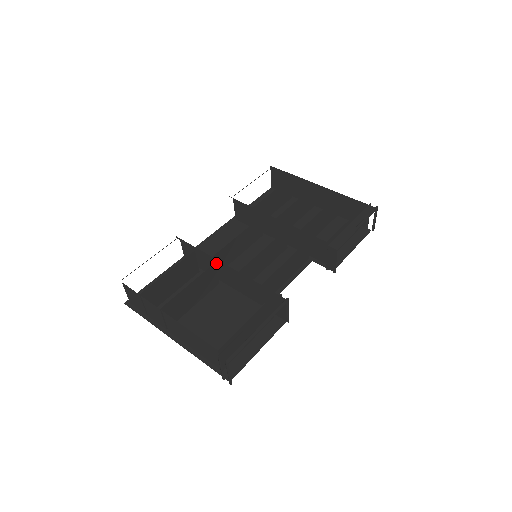
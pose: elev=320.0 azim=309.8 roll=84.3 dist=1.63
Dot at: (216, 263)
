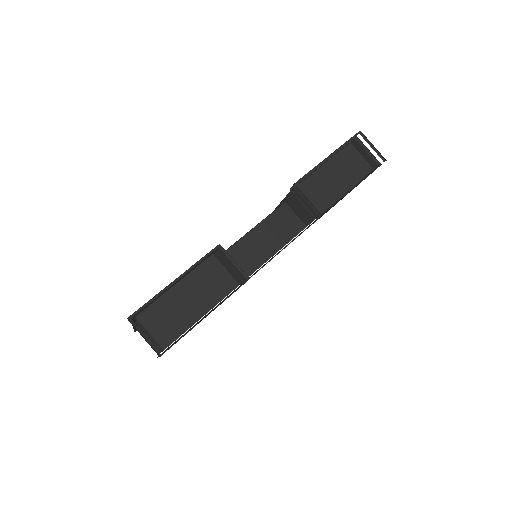
Dot at: occluded
